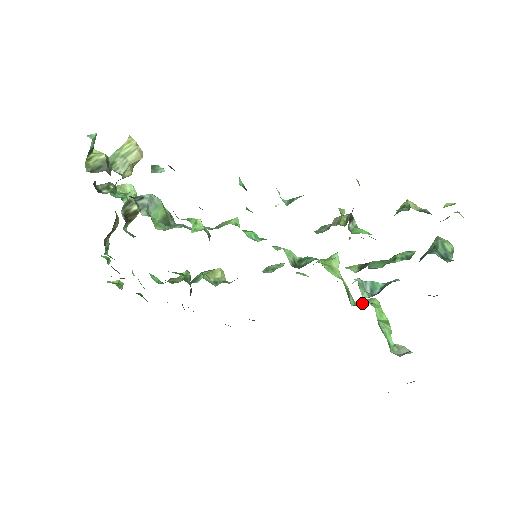
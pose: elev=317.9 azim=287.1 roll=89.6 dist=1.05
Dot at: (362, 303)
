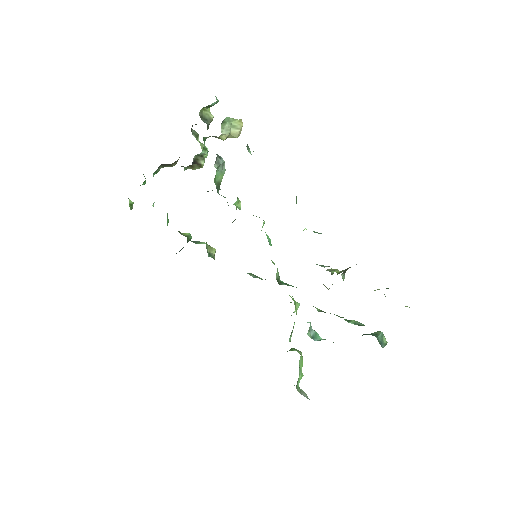
Dot at: (292, 349)
